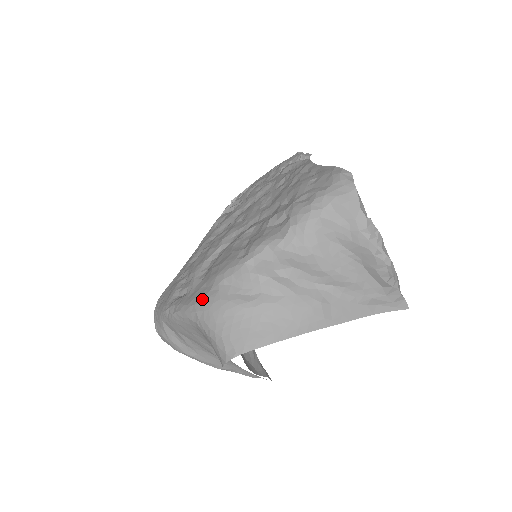
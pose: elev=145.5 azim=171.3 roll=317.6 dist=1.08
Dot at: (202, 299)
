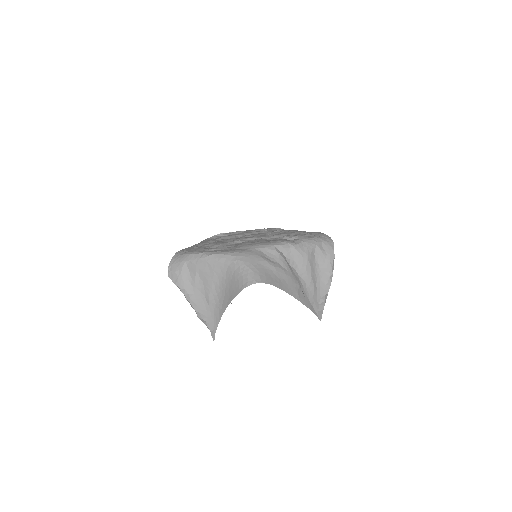
Dot at: (242, 251)
